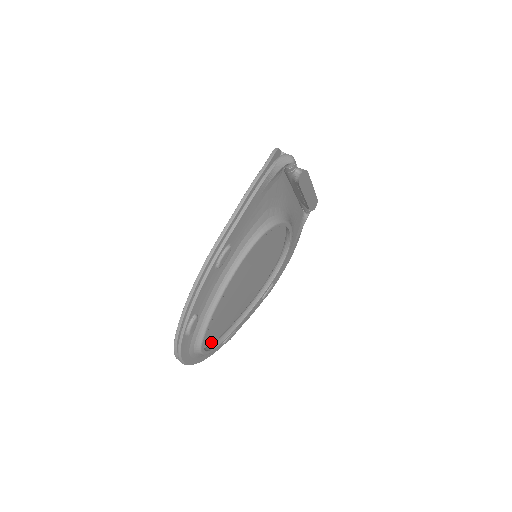
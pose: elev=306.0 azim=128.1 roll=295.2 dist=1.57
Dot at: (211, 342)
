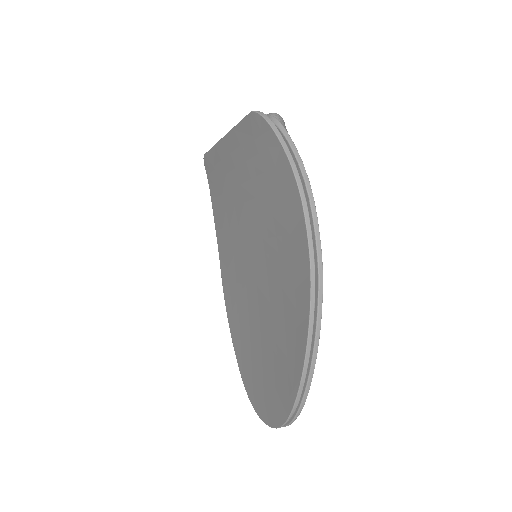
Dot at: occluded
